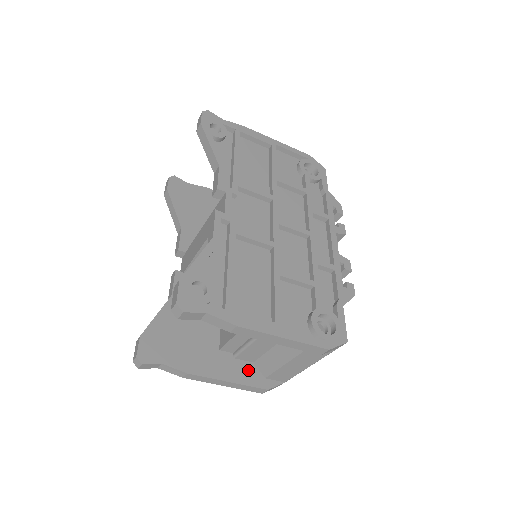
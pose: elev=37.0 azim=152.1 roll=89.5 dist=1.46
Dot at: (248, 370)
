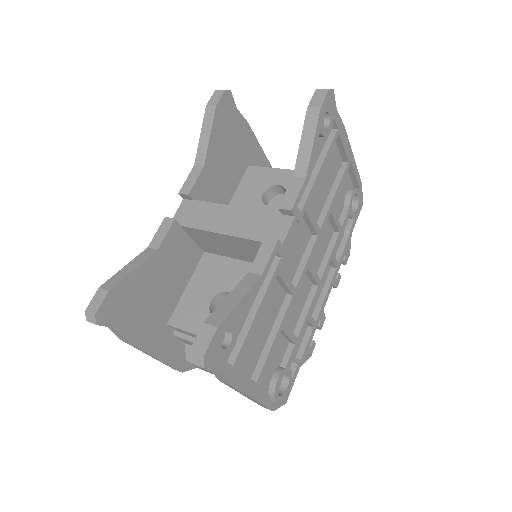
Dot at: (178, 350)
